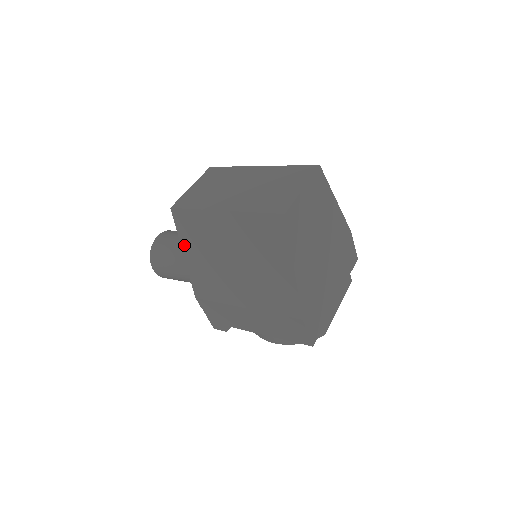
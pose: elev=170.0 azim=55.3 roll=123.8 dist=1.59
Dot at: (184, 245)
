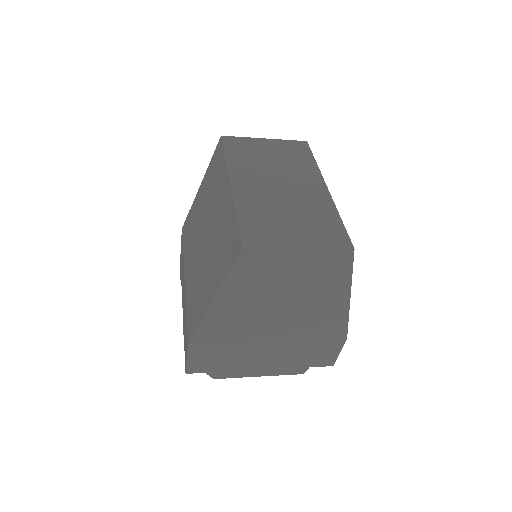
Dot at: (205, 178)
